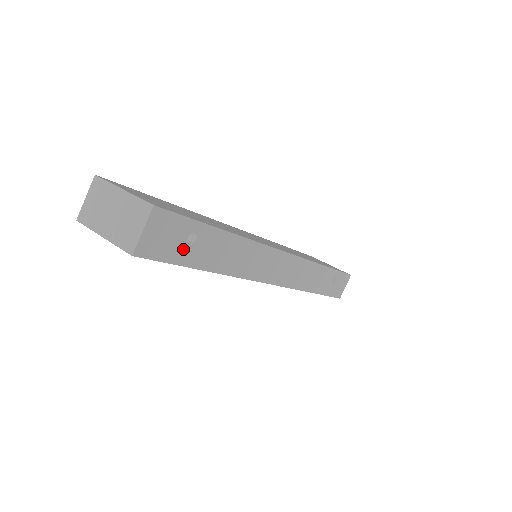
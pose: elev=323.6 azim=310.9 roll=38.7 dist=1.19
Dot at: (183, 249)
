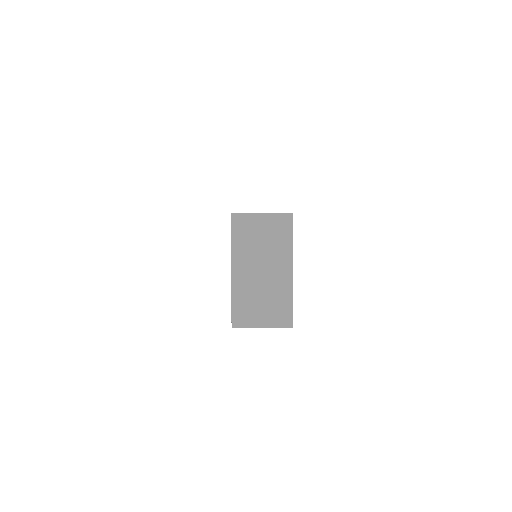
Dot at: occluded
